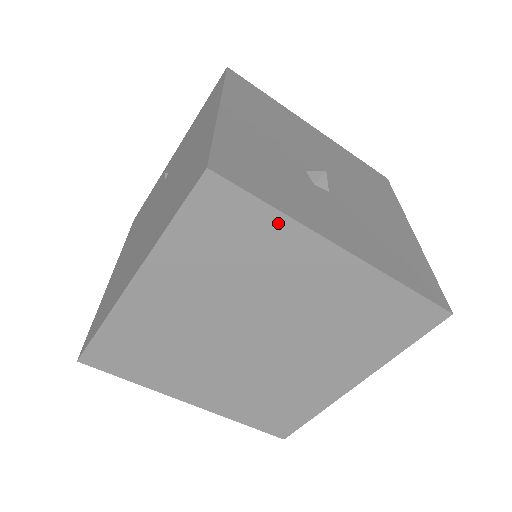
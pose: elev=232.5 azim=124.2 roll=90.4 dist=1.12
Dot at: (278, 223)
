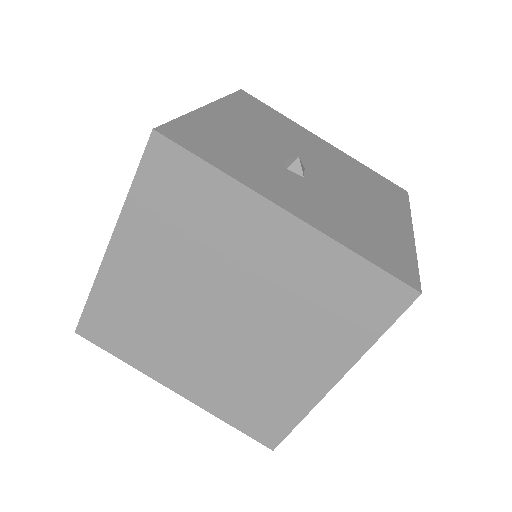
Dot at: (221, 183)
